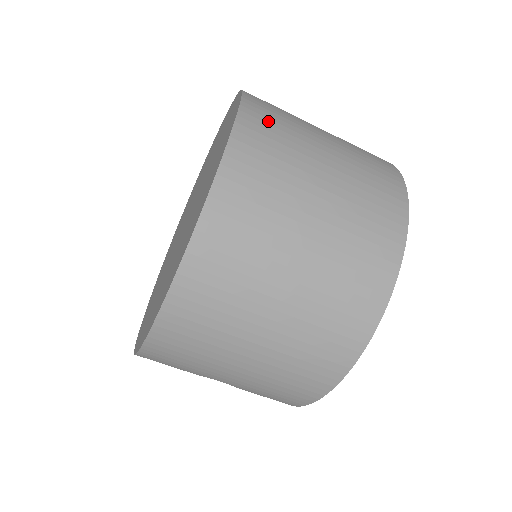
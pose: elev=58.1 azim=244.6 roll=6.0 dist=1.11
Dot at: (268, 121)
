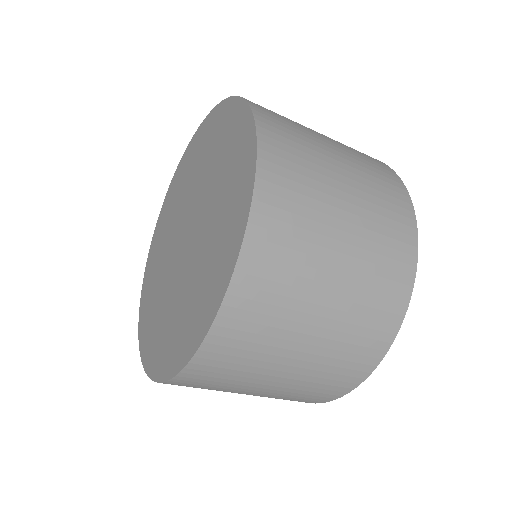
Dot at: (246, 327)
